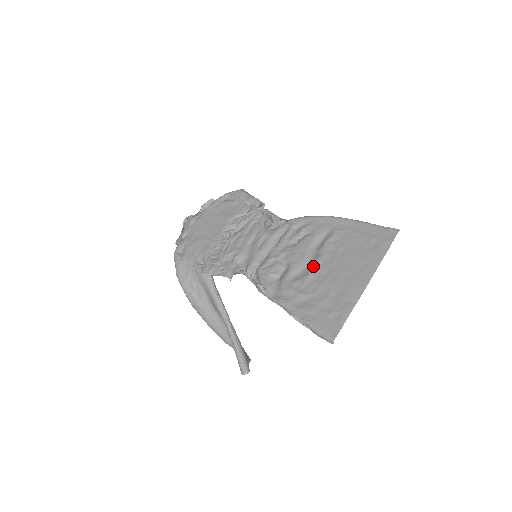
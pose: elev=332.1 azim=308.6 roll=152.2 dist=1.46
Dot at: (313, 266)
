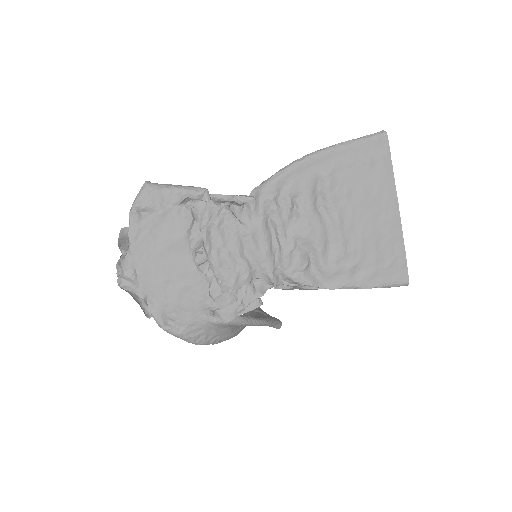
Dot at: (338, 231)
